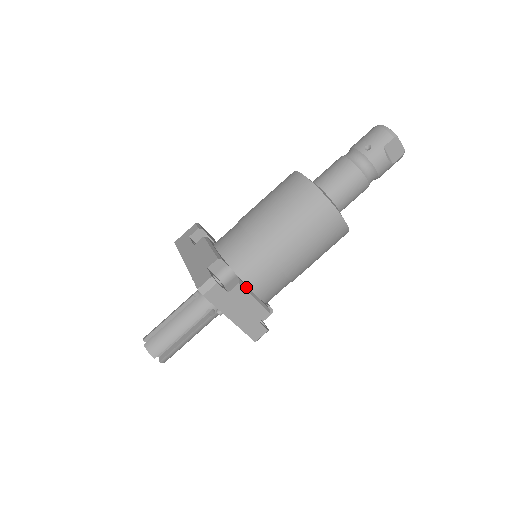
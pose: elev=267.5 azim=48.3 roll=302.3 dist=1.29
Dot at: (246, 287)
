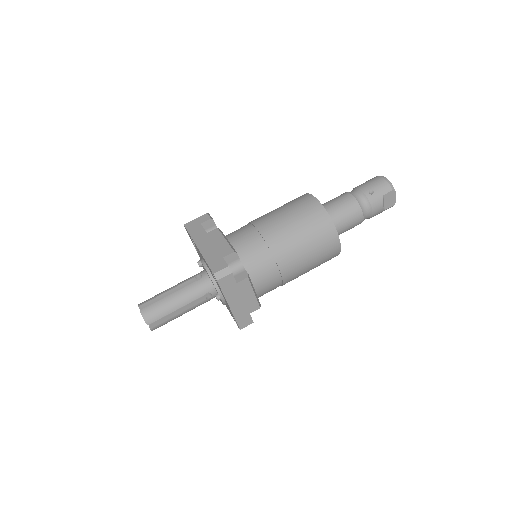
Dot at: (251, 282)
